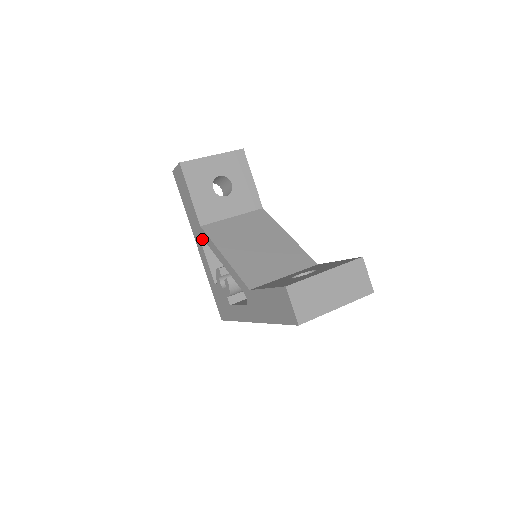
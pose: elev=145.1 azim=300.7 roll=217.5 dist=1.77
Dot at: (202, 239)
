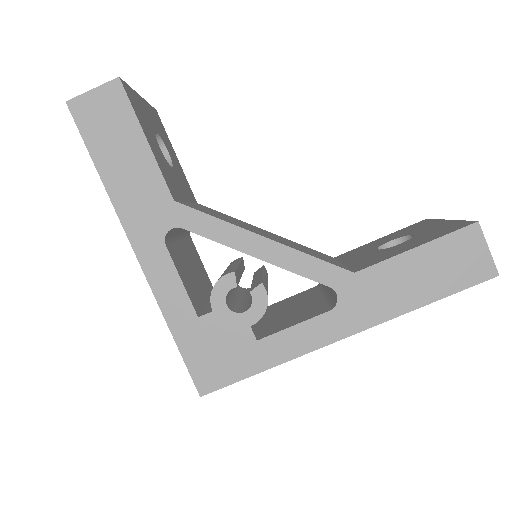
Dot at: (169, 229)
